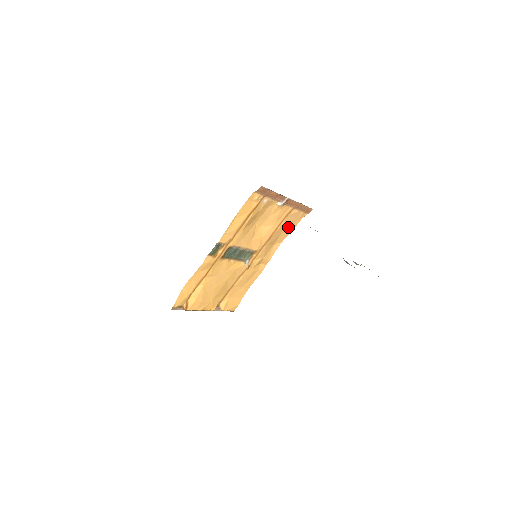
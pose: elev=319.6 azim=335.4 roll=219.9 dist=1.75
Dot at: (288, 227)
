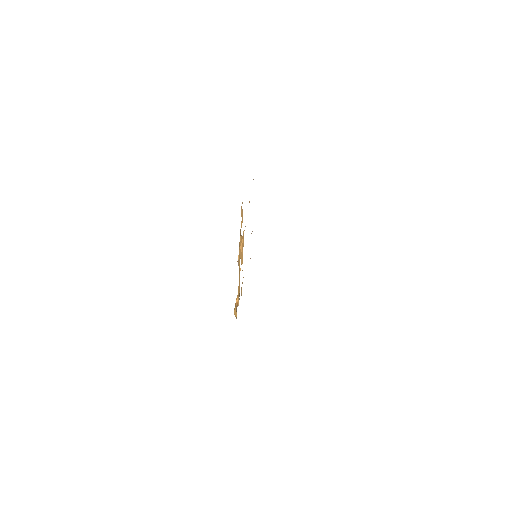
Dot at: occluded
